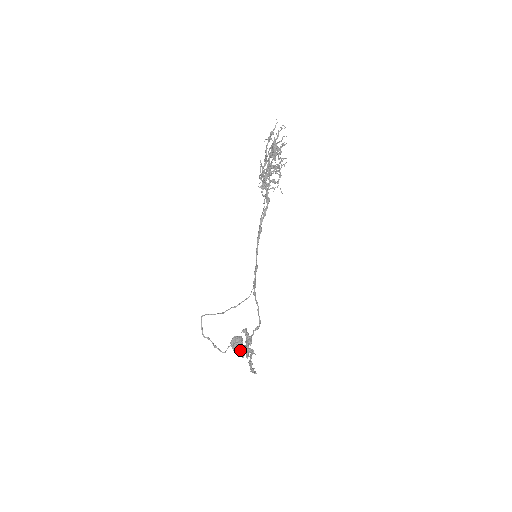
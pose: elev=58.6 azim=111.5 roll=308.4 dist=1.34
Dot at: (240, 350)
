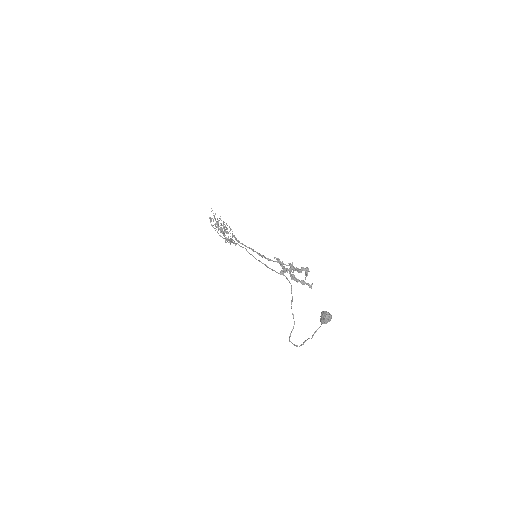
Dot at: (326, 312)
